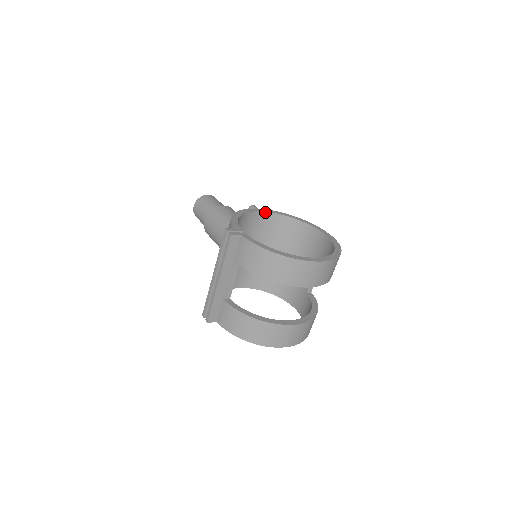
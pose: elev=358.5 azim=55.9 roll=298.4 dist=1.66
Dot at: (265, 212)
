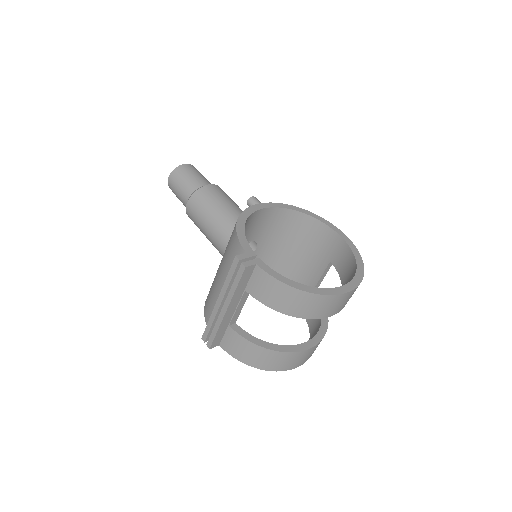
Dot at: (269, 208)
